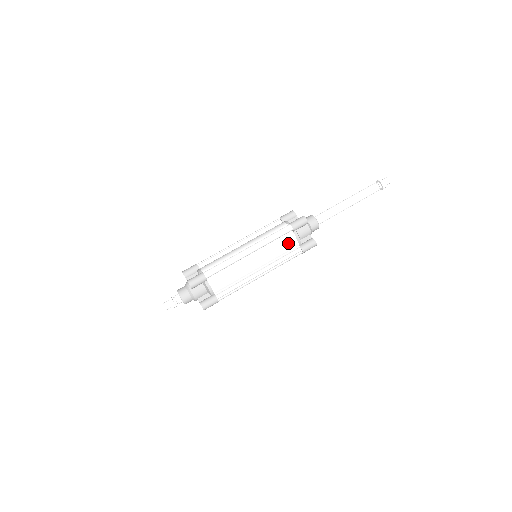
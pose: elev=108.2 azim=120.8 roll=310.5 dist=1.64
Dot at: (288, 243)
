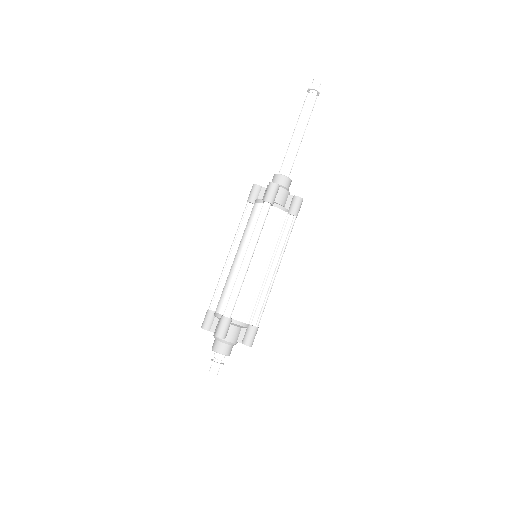
Dot at: (276, 220)
